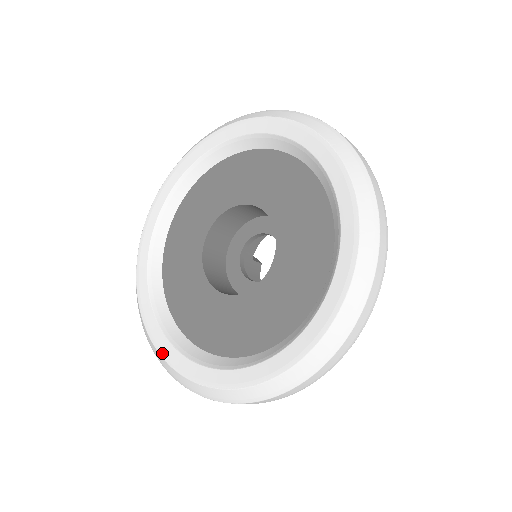
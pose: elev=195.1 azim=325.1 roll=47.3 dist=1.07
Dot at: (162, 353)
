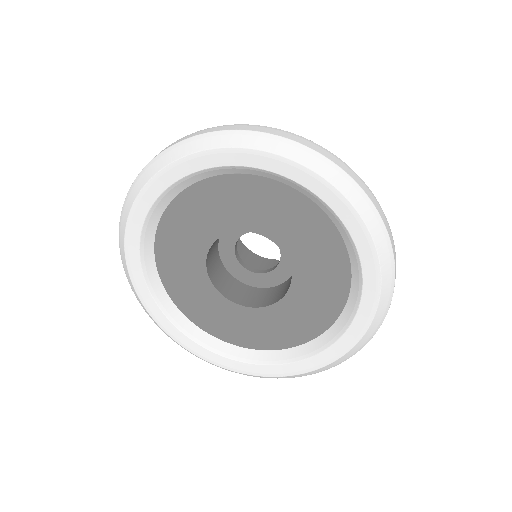
Dot at: (158, 322)
